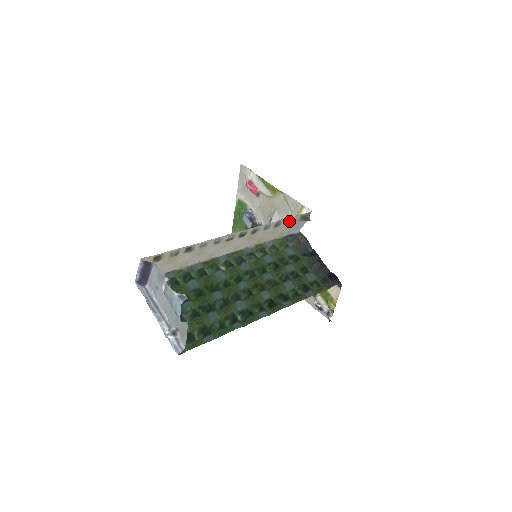
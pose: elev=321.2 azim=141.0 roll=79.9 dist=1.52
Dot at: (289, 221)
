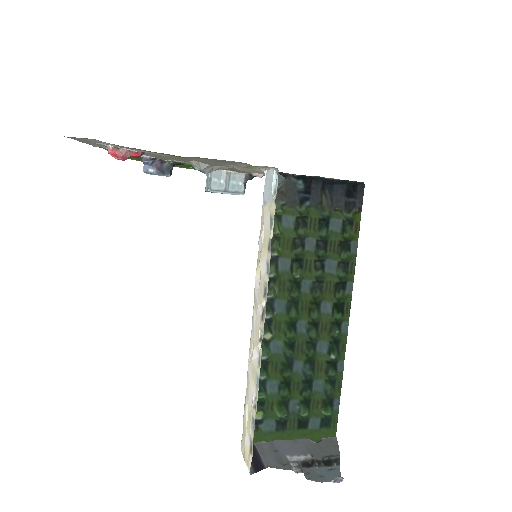
Dot at: (270, 218)
